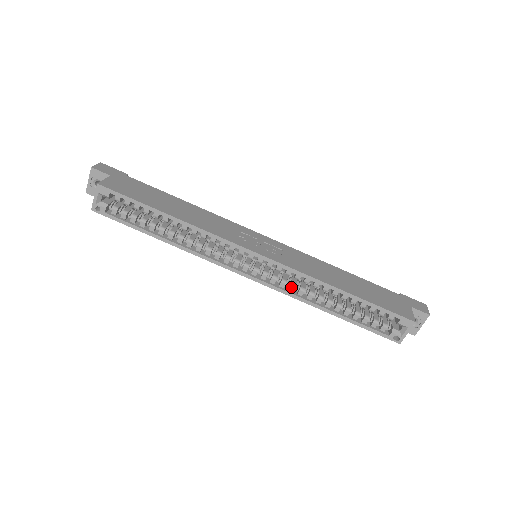
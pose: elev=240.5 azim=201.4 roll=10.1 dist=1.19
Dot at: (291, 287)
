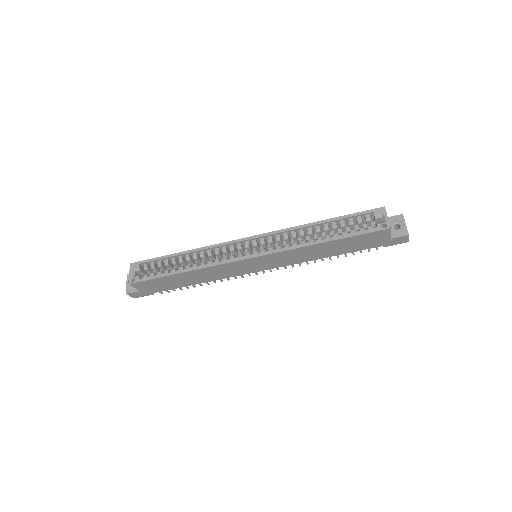
Dot at: (286, 246)
